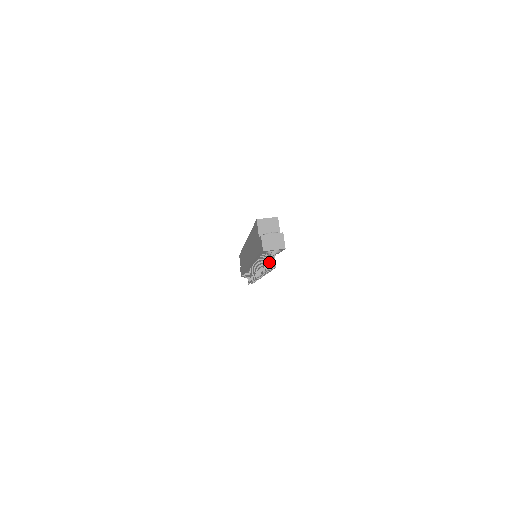
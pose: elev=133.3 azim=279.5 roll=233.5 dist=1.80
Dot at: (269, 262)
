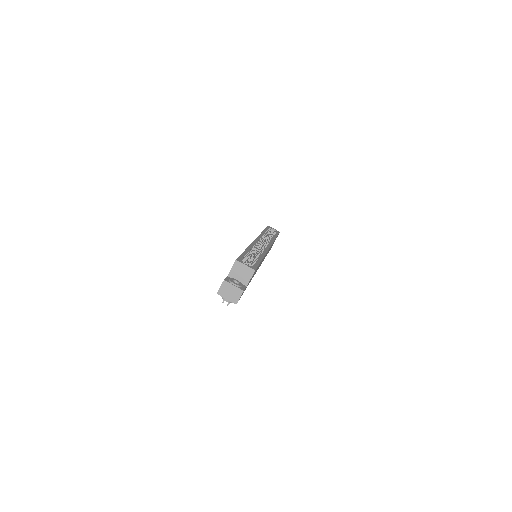
Dot at: occluded
